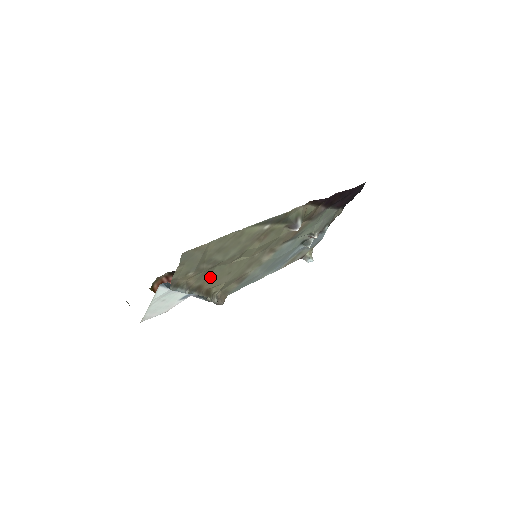
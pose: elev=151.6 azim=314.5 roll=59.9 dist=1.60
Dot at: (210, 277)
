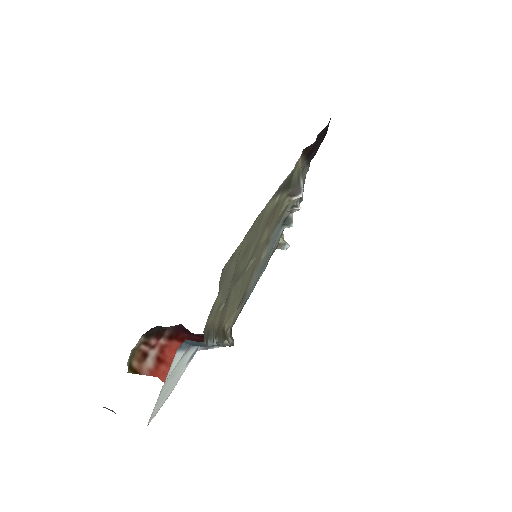
Dot at: (226, 307)
